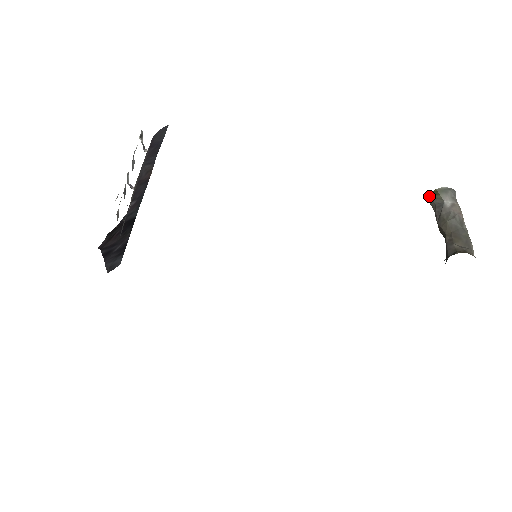
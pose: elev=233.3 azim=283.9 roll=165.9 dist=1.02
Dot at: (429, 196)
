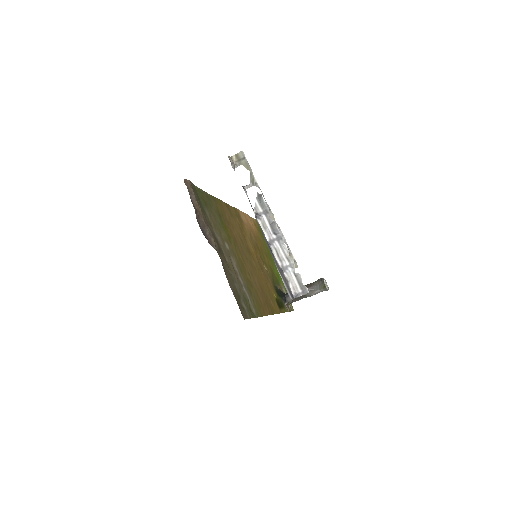
Dot at: (324, 283)
